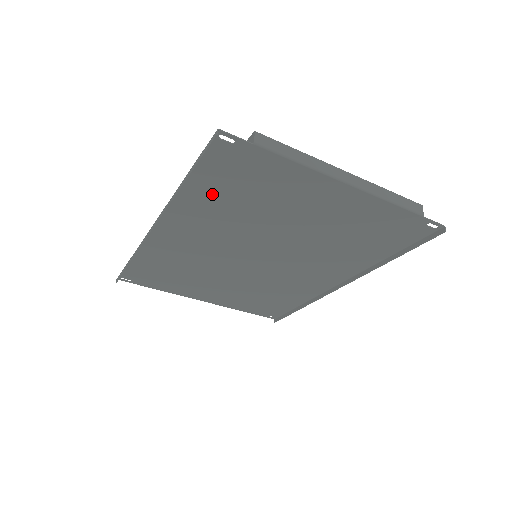
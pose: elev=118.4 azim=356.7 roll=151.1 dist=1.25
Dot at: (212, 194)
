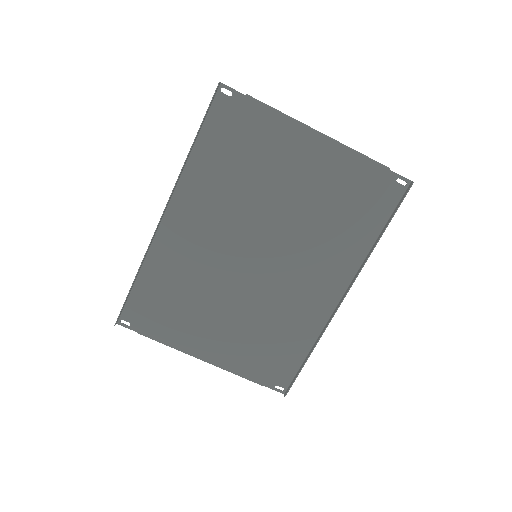
Dot at: (215, 160)
